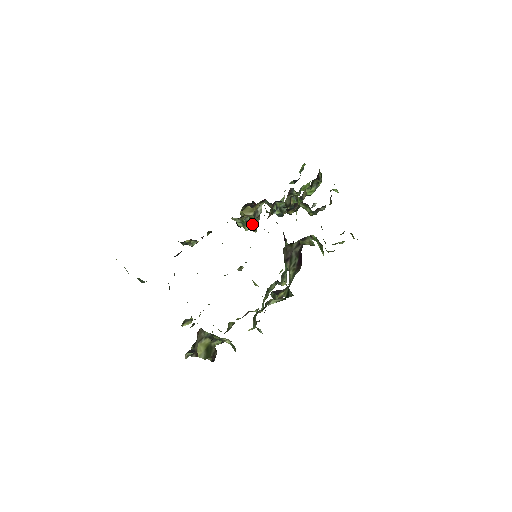
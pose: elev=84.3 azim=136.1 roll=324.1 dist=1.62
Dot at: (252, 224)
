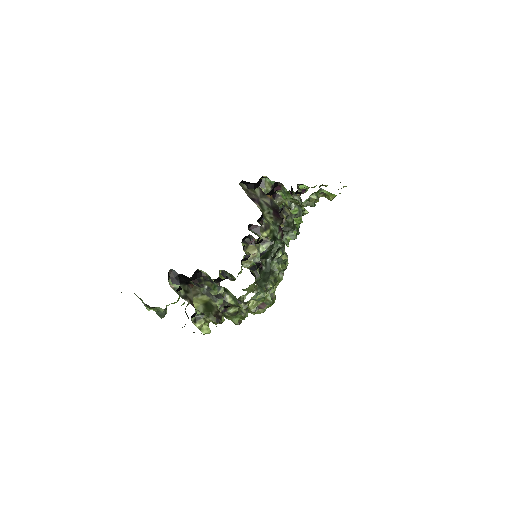
Dot at: occluded
